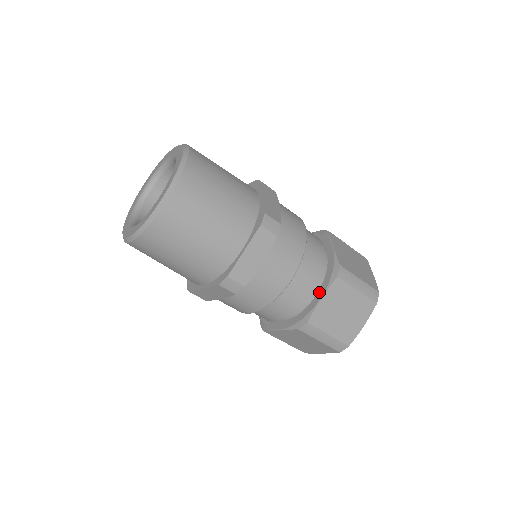
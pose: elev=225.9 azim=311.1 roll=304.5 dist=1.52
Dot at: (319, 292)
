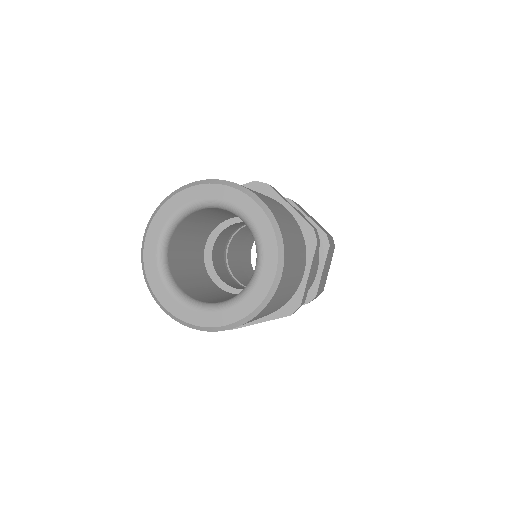
Dot at: occluded
